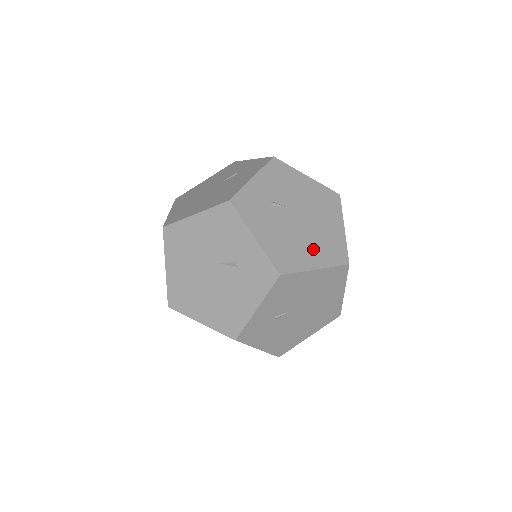
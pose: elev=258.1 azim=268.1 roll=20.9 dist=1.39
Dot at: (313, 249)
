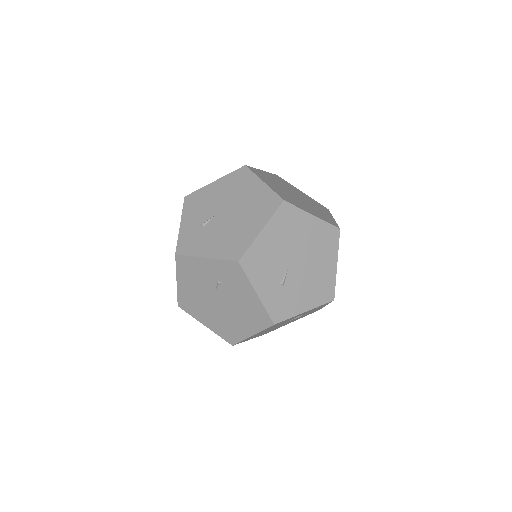
Dot at: (250, 221)
